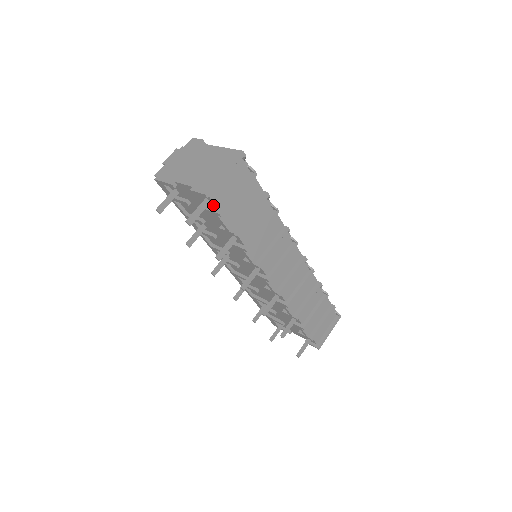
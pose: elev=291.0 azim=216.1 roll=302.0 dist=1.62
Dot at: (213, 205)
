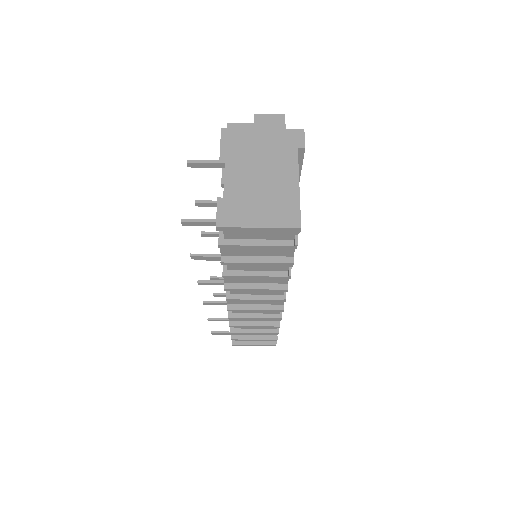
Dot at: occluded
